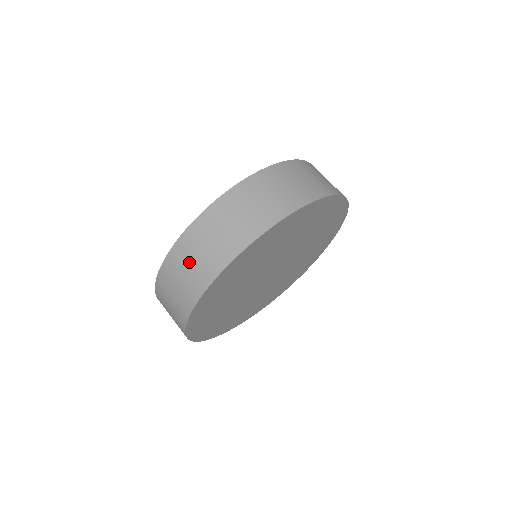
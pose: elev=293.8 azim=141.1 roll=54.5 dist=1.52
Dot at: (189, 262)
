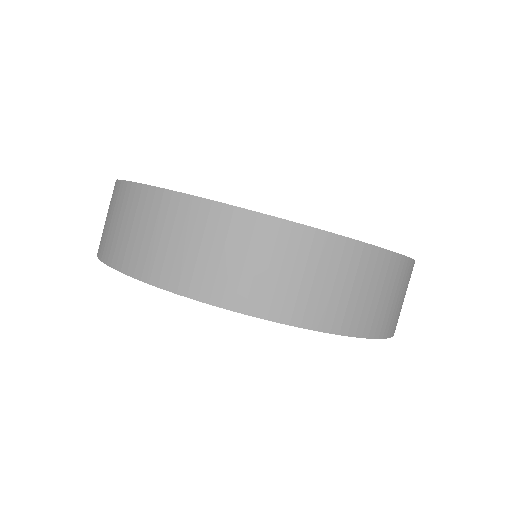
Dot at: (109, 214)
